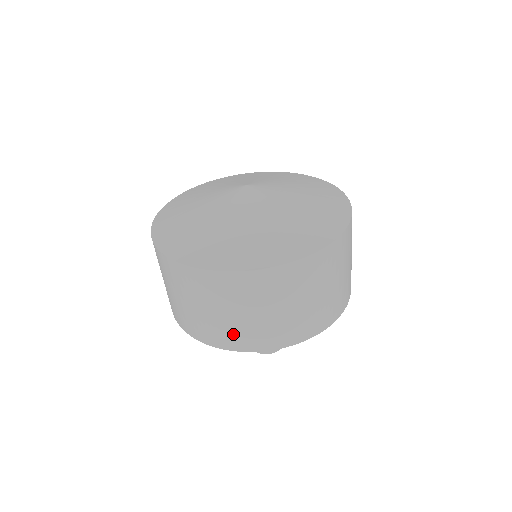
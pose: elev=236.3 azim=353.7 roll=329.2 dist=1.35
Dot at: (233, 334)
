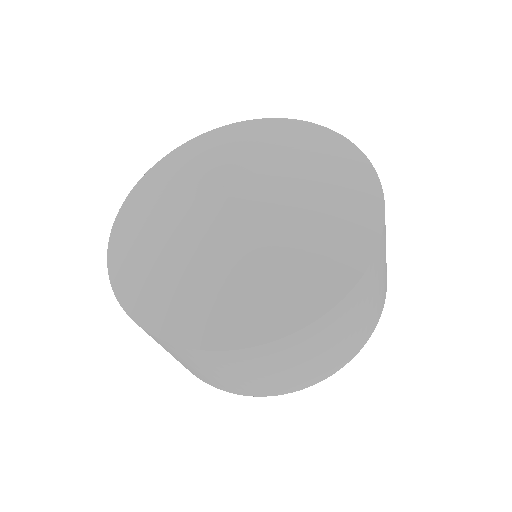
Dot at: (202, 377)
